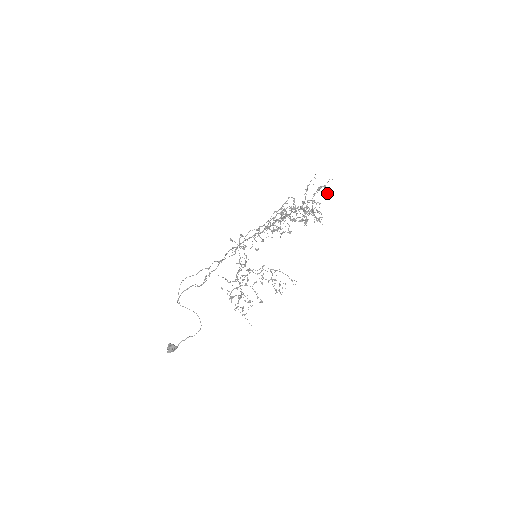
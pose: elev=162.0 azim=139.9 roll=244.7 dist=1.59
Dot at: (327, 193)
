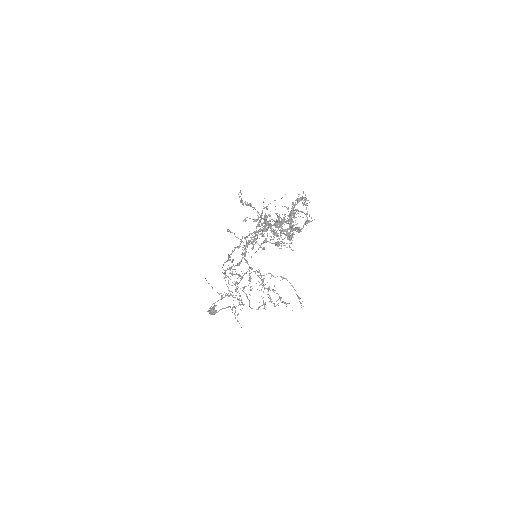
Dot at: occluded
